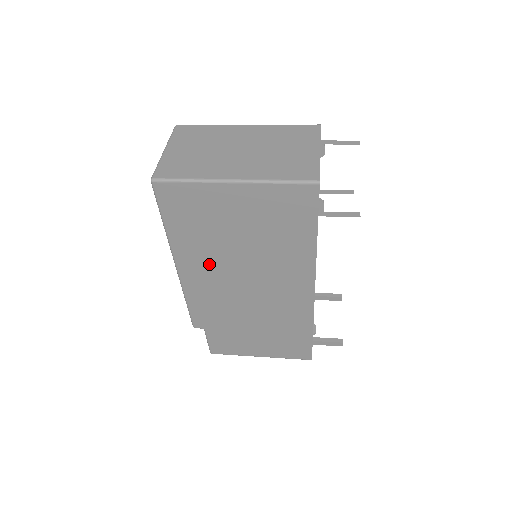
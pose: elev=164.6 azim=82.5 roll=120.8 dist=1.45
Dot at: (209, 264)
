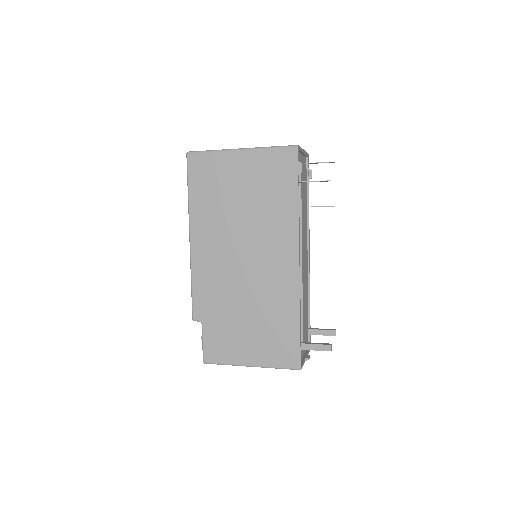
Dot at: (216, 233)
